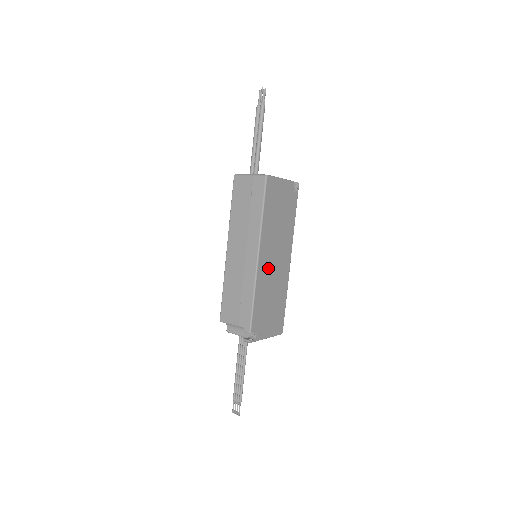
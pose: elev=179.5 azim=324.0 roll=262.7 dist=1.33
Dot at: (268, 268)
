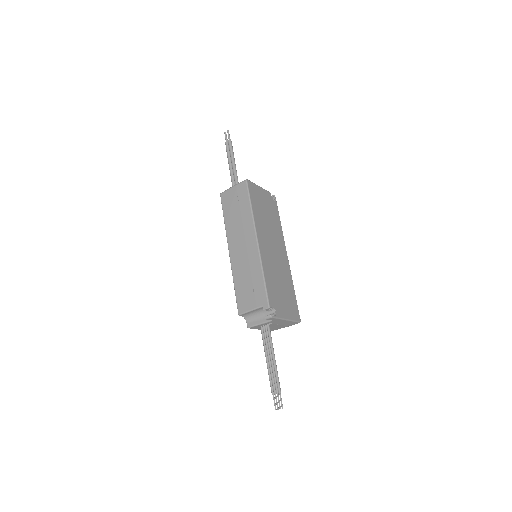
Dot at: (269, 254)
